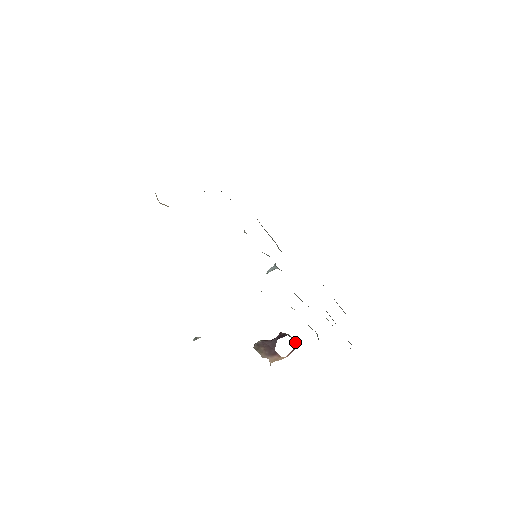
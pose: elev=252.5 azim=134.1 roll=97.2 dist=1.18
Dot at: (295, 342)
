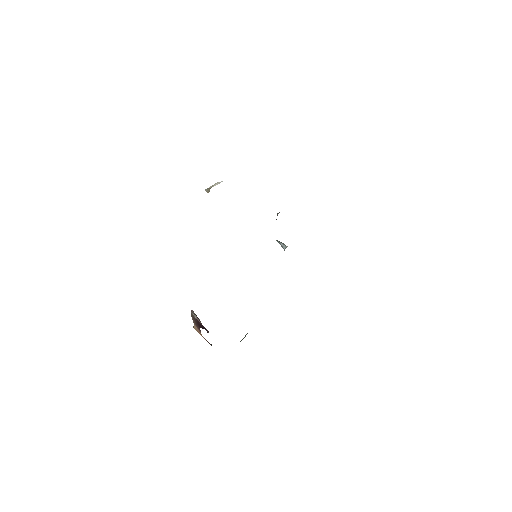
Dot at: (211, 345)
